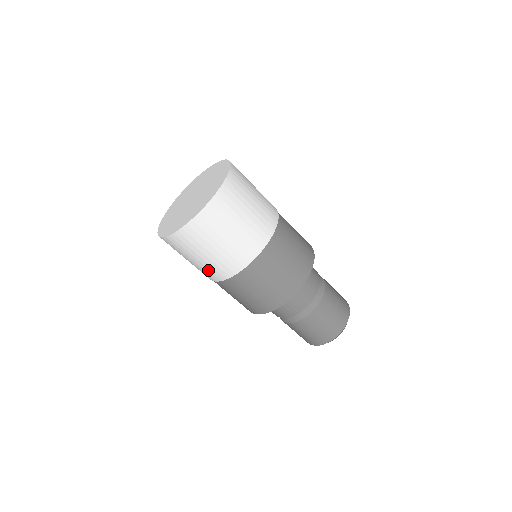
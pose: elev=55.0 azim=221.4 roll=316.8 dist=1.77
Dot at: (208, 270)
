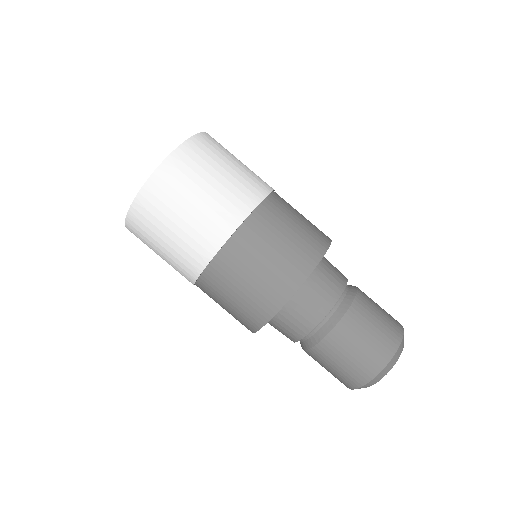
Dot at: (193, 243)
